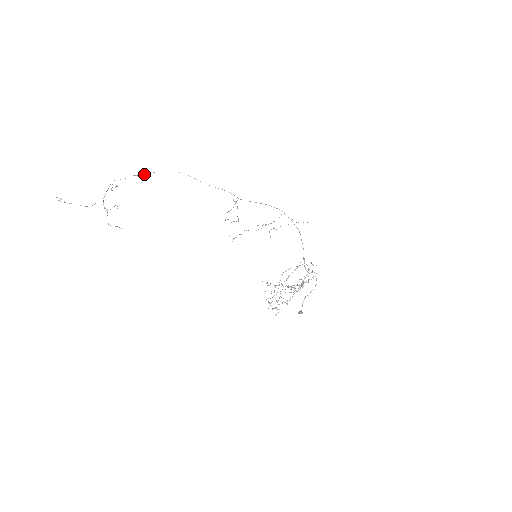
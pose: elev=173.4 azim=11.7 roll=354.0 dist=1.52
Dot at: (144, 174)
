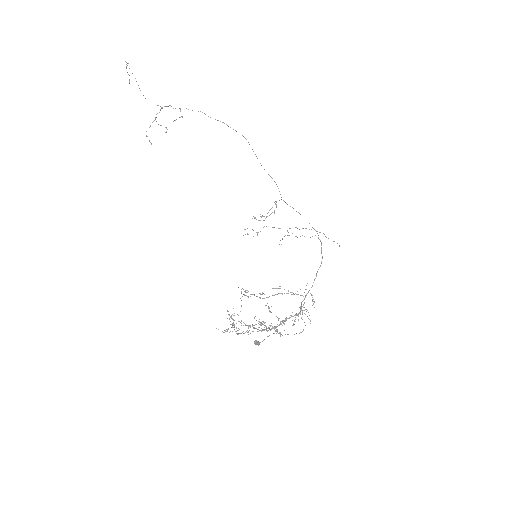
Dot at: occluded
